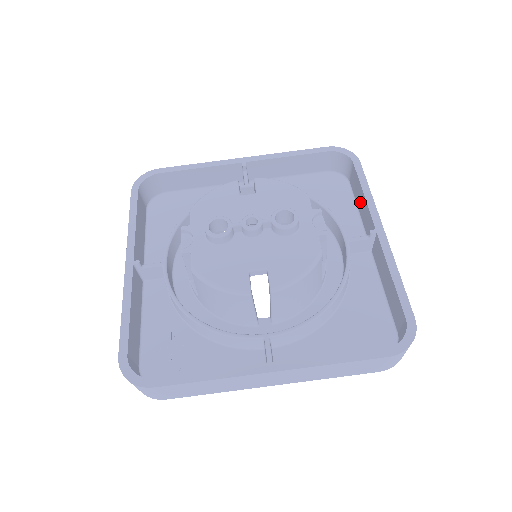
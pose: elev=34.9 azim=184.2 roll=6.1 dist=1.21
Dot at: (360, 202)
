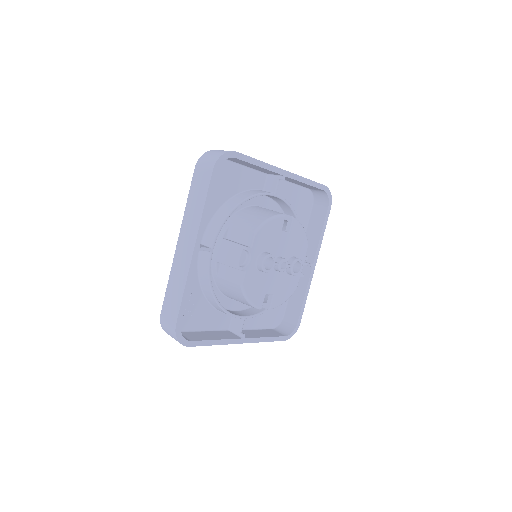
Dot at: (313, 232)
